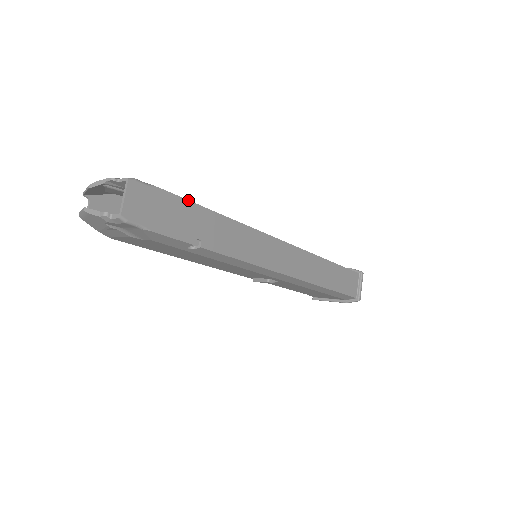
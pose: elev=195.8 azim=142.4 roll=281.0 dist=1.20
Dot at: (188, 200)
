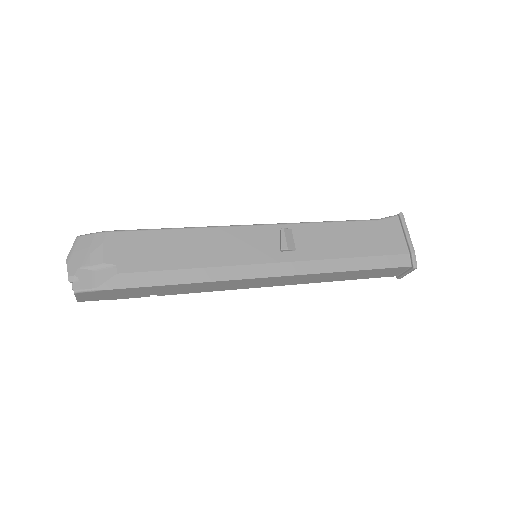
Dot at: (135, 287)
